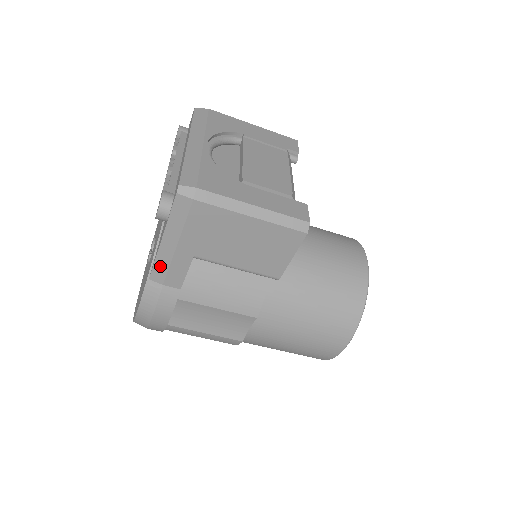
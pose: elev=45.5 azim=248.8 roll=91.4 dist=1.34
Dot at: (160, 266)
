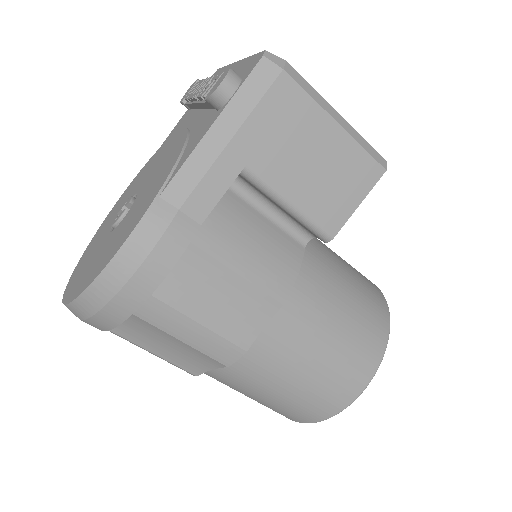
Dot at: (189, 173)
